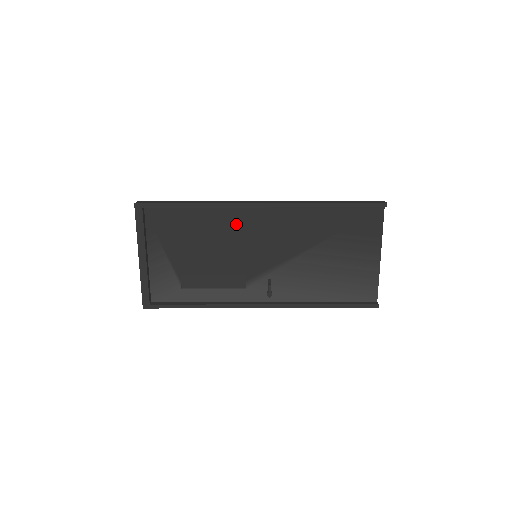
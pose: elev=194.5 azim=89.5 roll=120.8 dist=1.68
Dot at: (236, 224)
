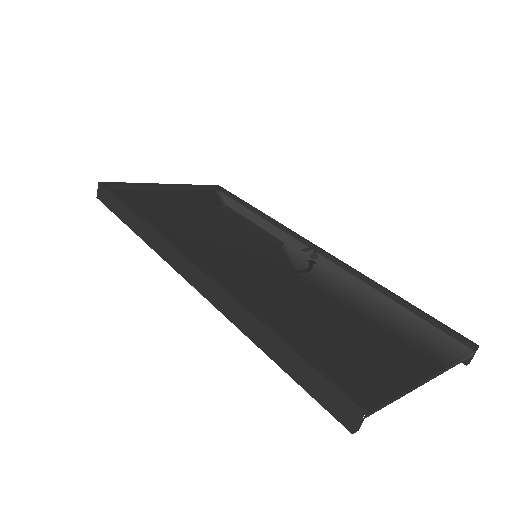
Dot at: occluded
